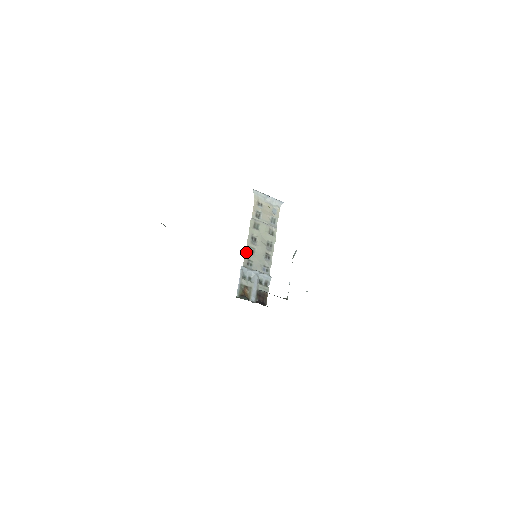
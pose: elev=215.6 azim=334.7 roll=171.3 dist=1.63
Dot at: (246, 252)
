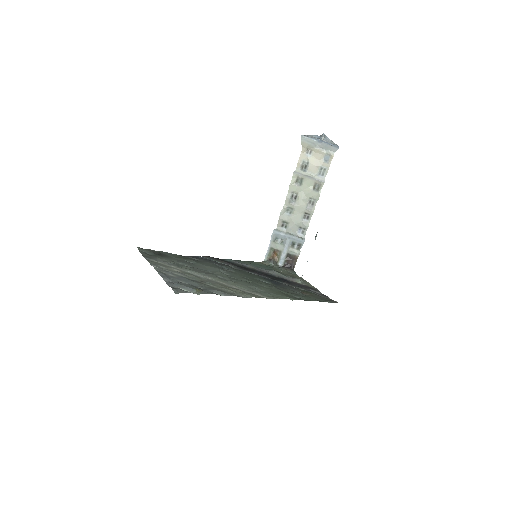
Dot at: (282, 213)
